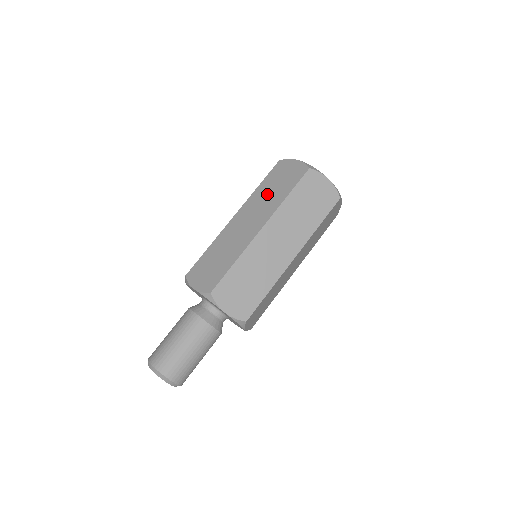
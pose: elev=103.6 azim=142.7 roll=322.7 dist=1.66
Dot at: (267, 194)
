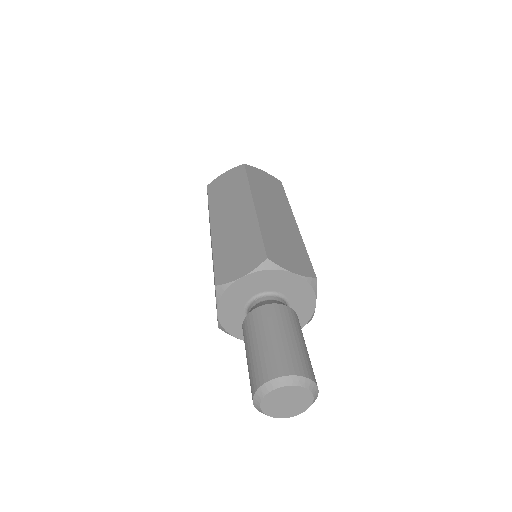
Dot at: (226, 197)
